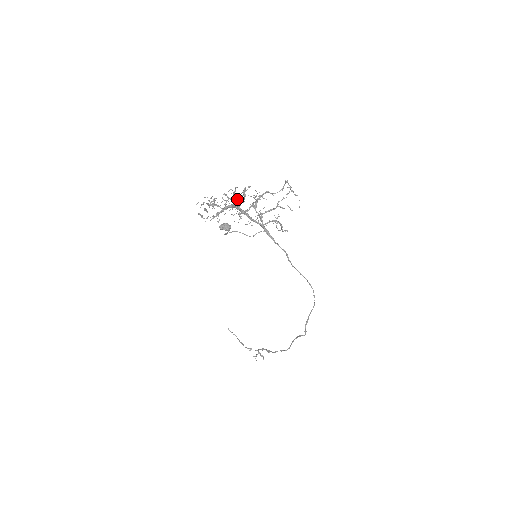
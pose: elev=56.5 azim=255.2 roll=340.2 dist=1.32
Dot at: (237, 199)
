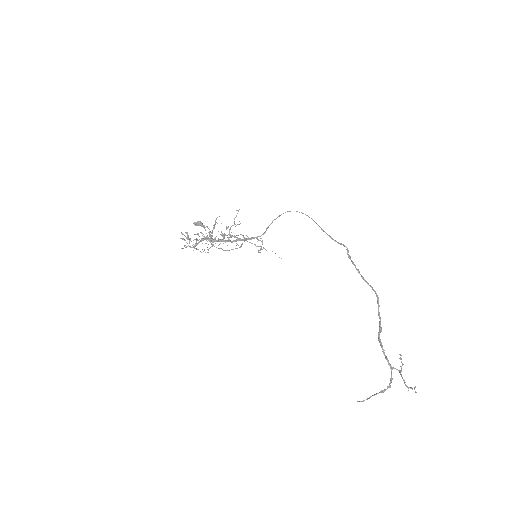
Dot at: occluded
